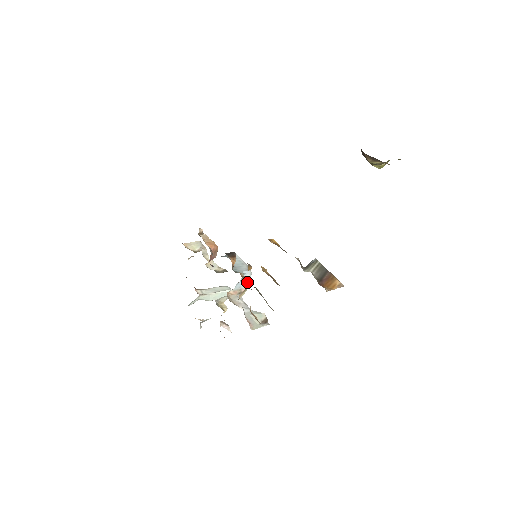
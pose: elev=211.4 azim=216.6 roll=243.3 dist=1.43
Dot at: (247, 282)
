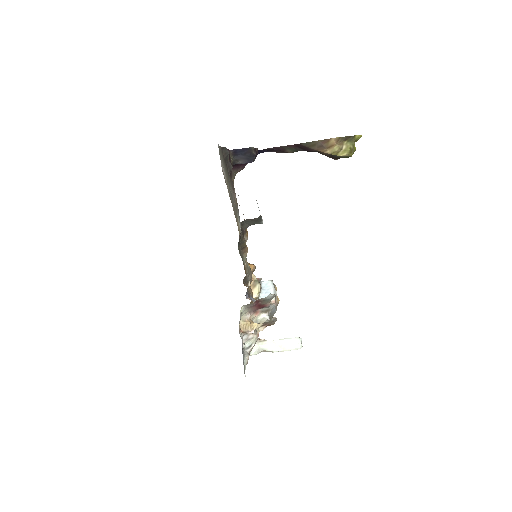
Dot at: (252, 277)
